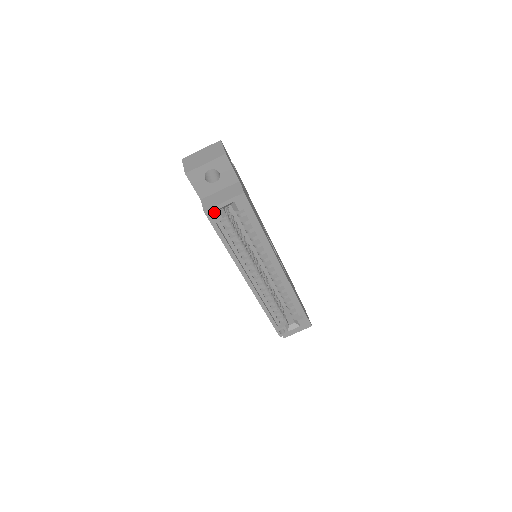
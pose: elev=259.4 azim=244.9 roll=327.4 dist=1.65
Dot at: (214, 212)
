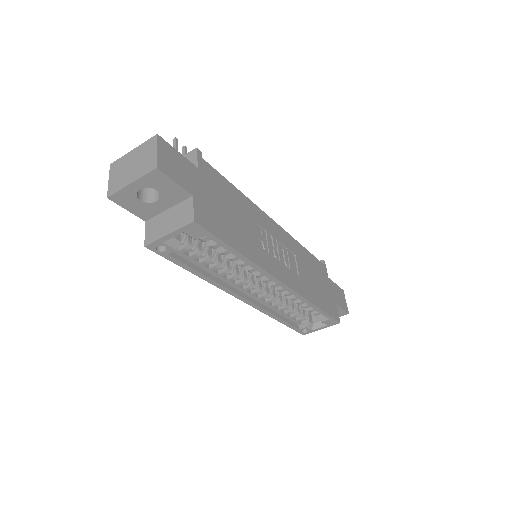
Dot at: occluded
